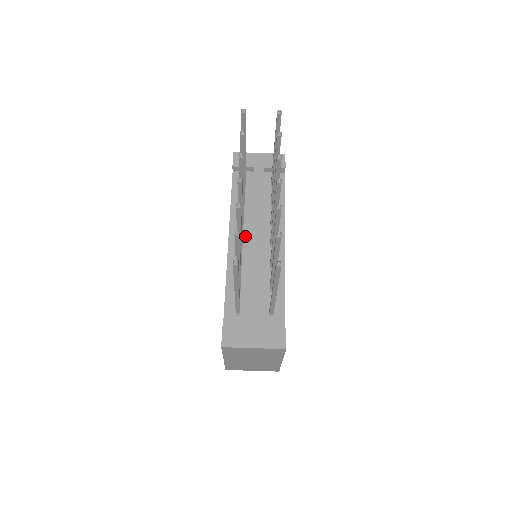
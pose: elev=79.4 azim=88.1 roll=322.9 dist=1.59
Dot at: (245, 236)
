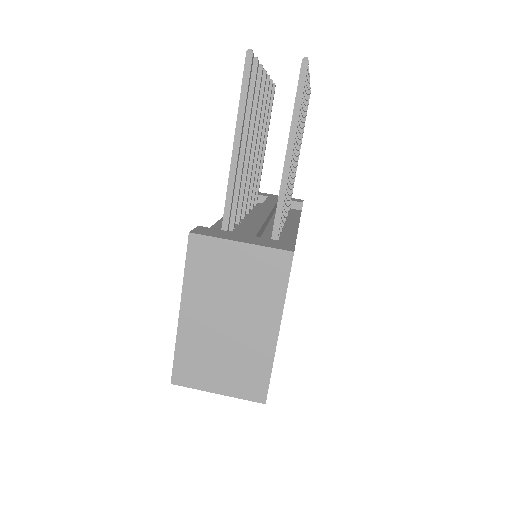
Dot at: (248, 216)
